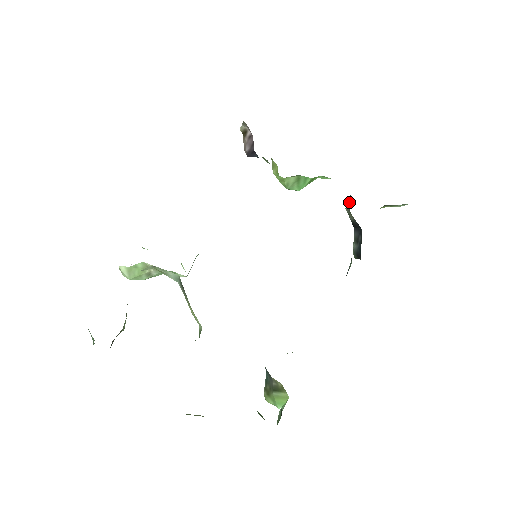
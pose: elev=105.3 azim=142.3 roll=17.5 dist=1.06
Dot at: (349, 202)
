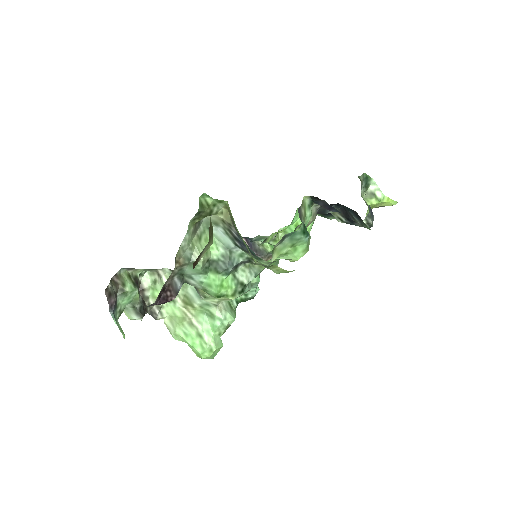
Dot at: occluded
